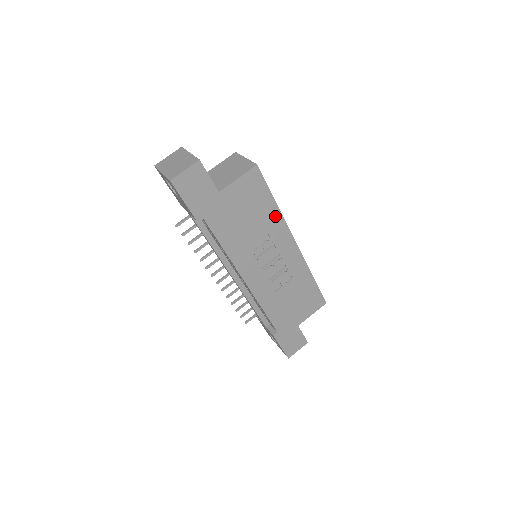
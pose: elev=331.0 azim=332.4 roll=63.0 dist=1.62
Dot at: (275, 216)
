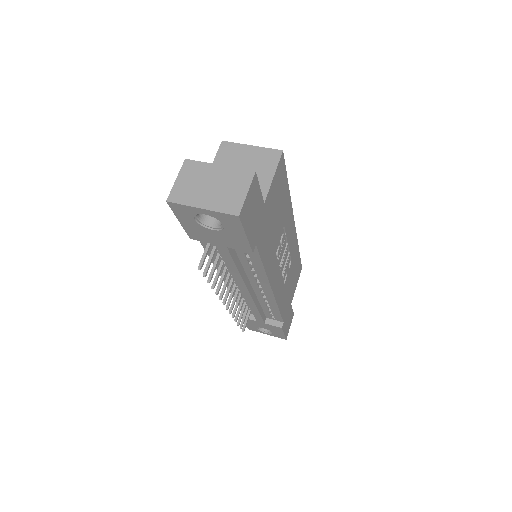
Dot at: (287, 203)
